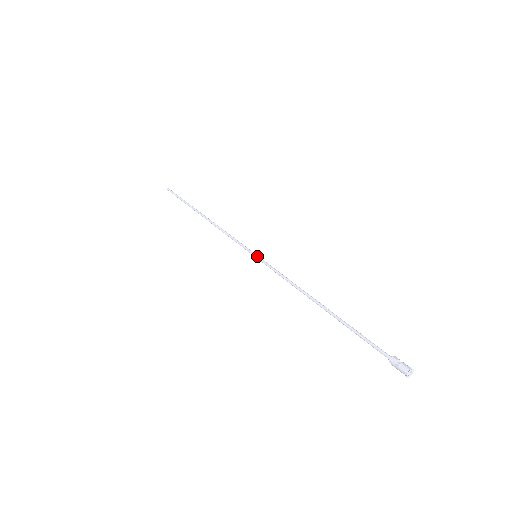
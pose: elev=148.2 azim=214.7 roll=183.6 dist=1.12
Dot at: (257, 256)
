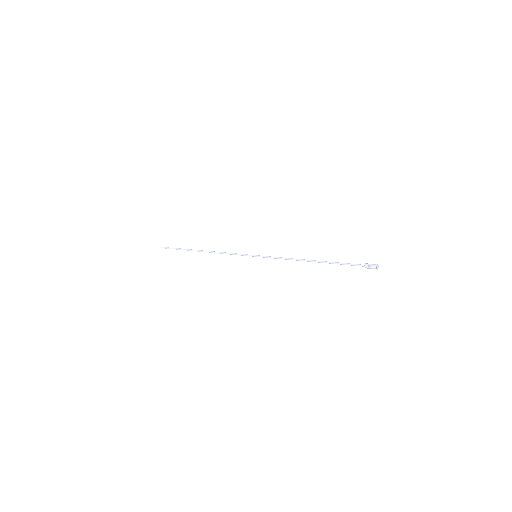
Dot at: (257, 255)
